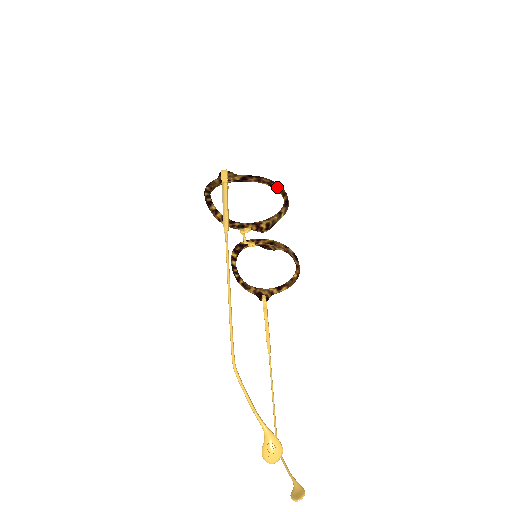
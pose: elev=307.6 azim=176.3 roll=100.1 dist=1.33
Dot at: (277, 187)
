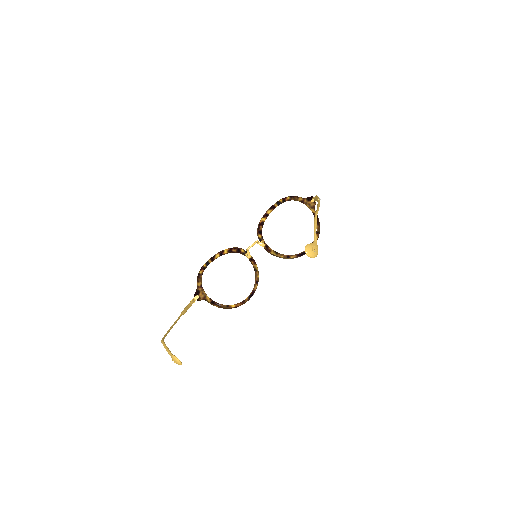
Dot at: occluded
